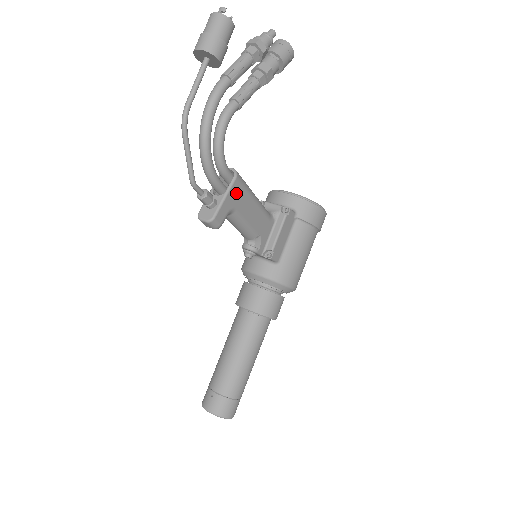
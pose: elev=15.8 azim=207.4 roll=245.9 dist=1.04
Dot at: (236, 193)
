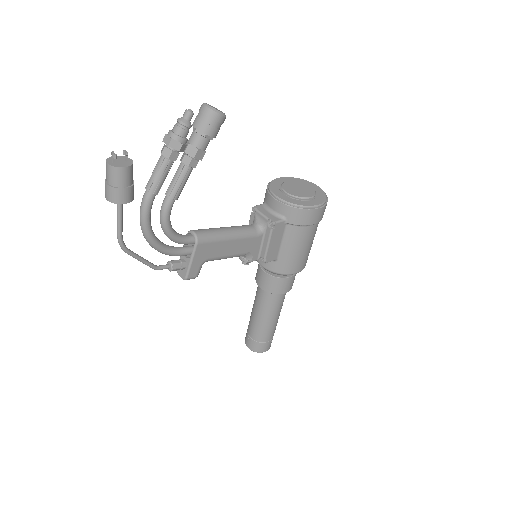
Dot at: (203, 251)
